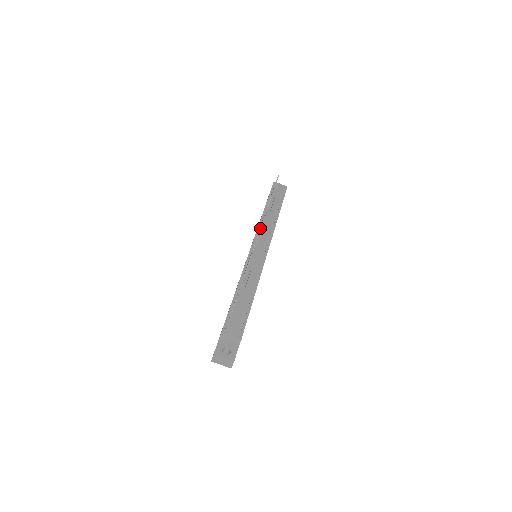
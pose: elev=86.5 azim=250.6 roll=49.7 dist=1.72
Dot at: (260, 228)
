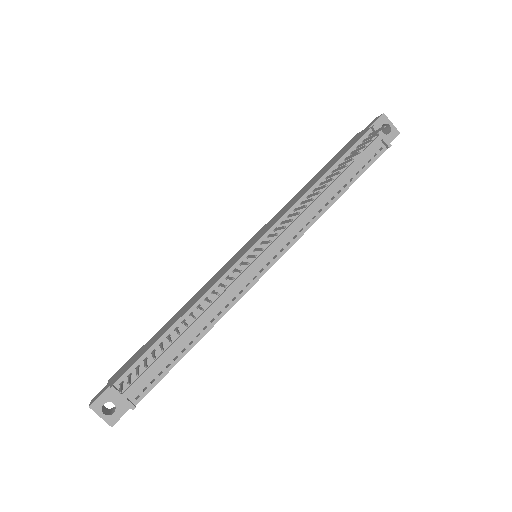
Dot at: (275, 234)
